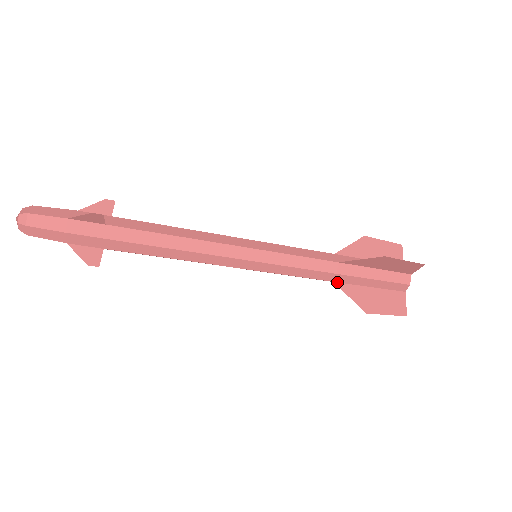
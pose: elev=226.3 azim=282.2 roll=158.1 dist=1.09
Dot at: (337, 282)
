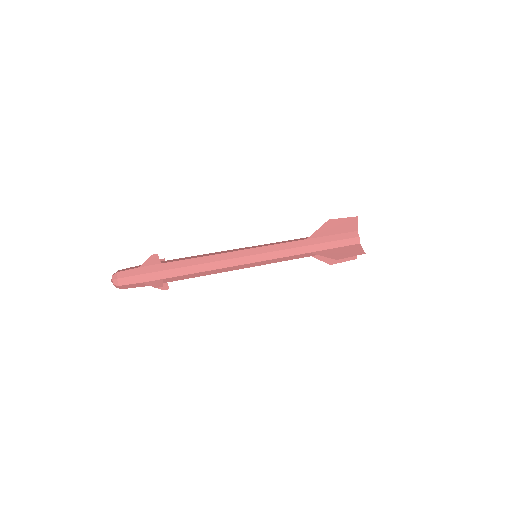
Dot at: (312, 252)
